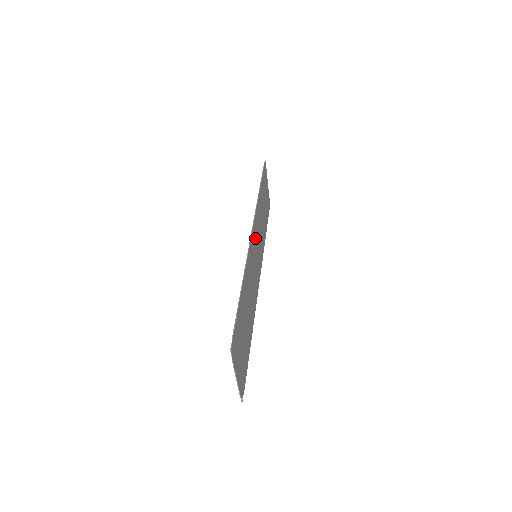
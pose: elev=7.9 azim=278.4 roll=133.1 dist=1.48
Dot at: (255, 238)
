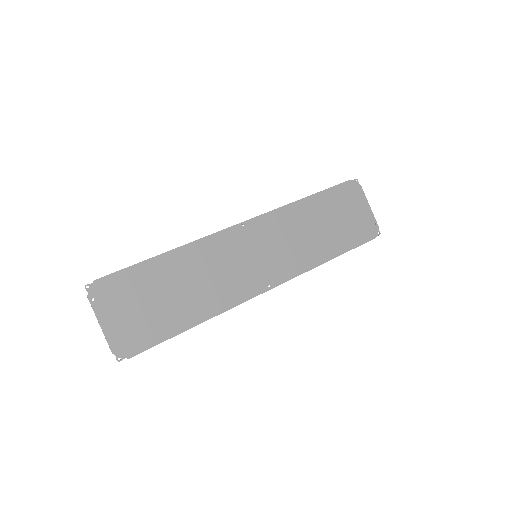
Dot at: (257, 237)
